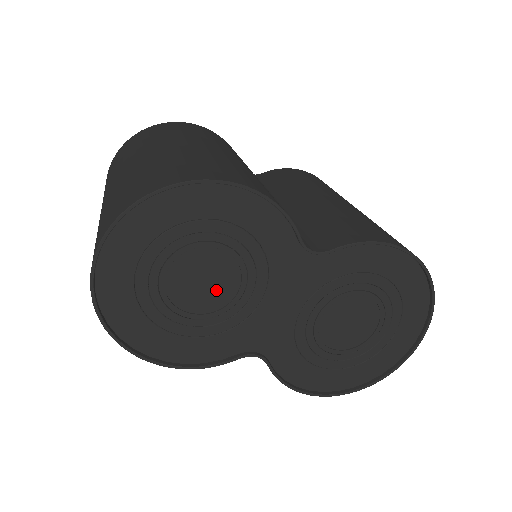
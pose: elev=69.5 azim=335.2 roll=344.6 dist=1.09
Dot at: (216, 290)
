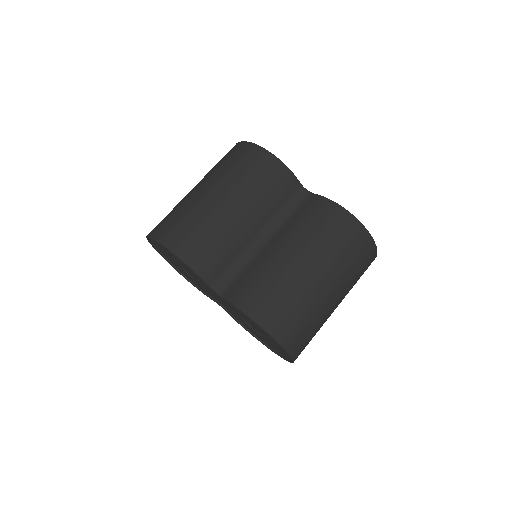
Dot at: (193, 275)
